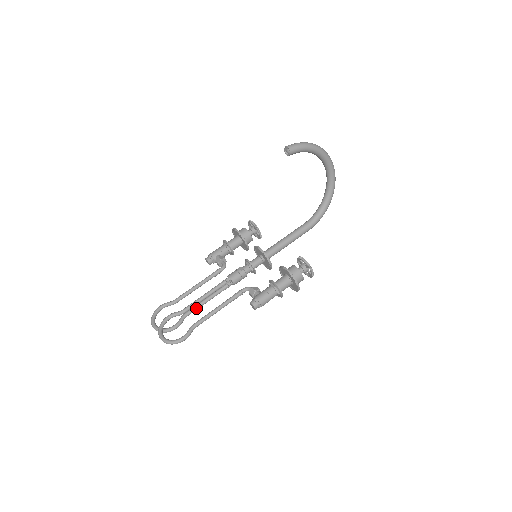
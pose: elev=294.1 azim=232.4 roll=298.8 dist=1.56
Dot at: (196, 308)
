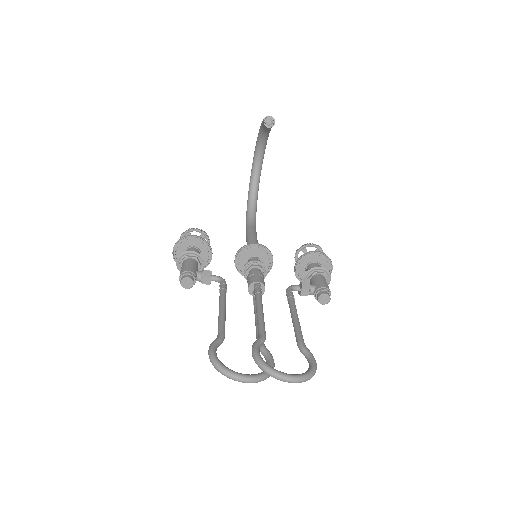
Dot at: occluded
